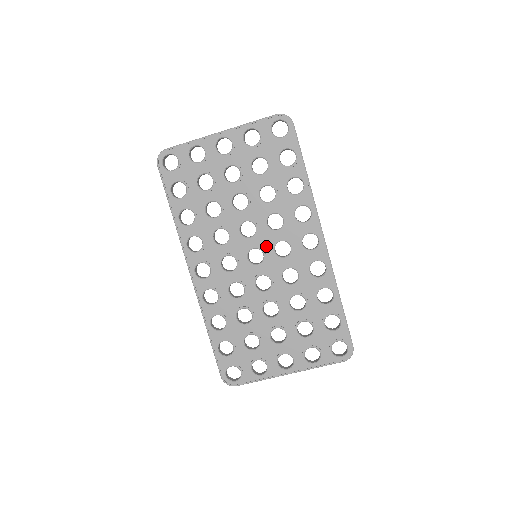
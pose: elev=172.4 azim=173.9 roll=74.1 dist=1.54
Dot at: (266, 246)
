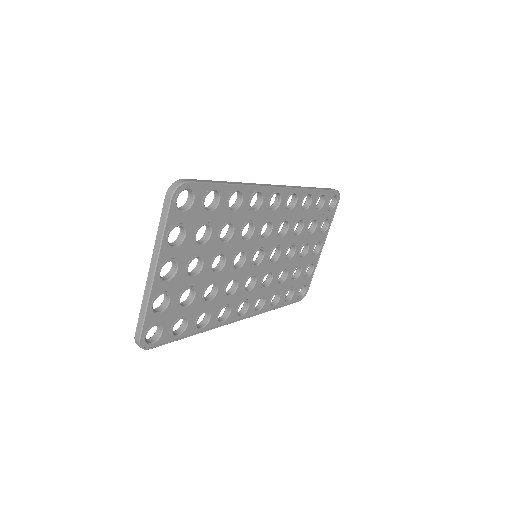
Dot at: (257, 246)
